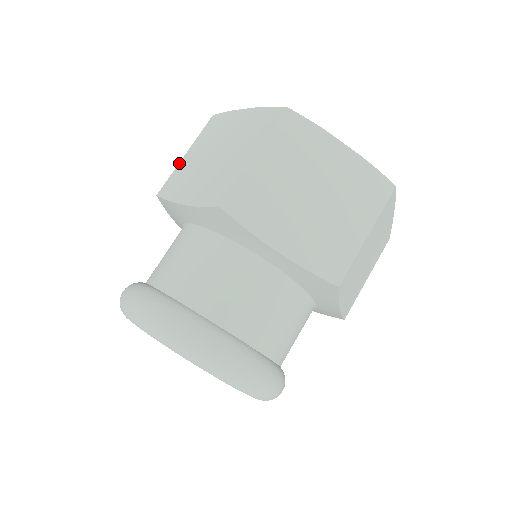
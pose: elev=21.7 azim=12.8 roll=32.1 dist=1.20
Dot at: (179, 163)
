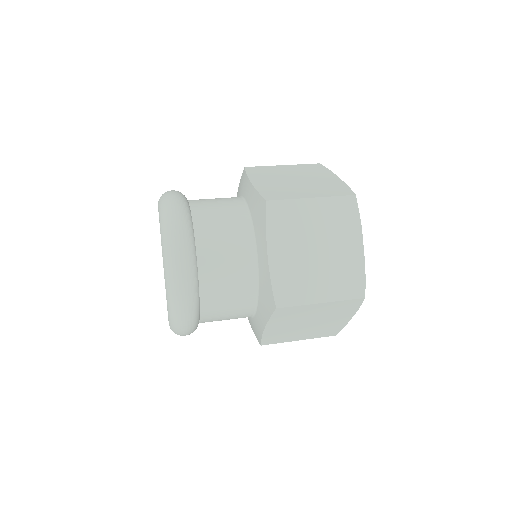
Dot at: occluded
